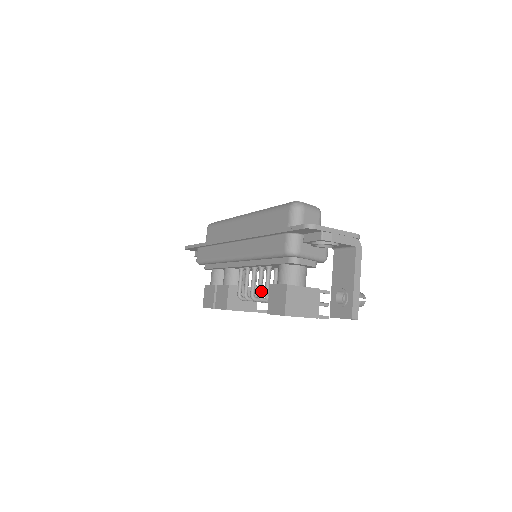
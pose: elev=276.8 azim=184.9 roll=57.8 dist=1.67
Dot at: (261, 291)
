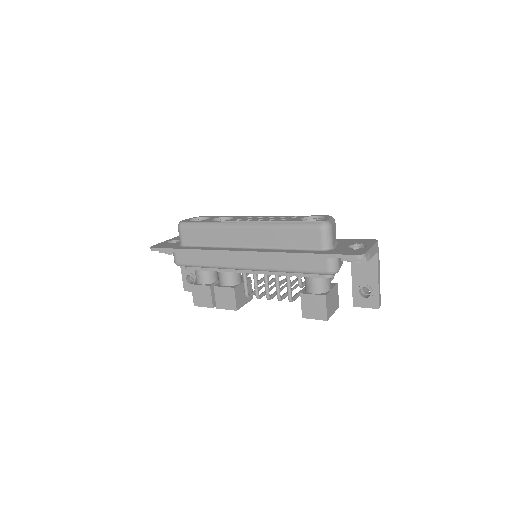
Dot at: occluded
